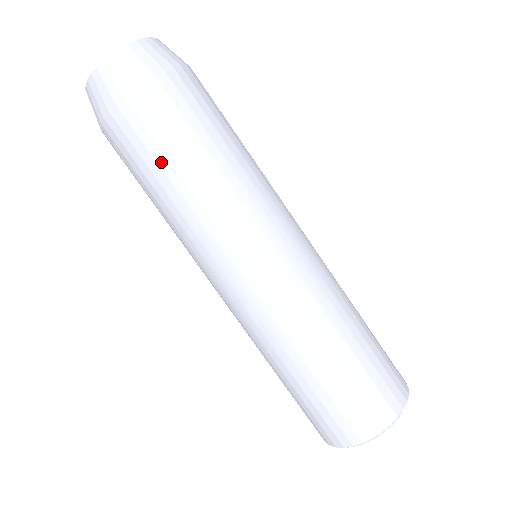
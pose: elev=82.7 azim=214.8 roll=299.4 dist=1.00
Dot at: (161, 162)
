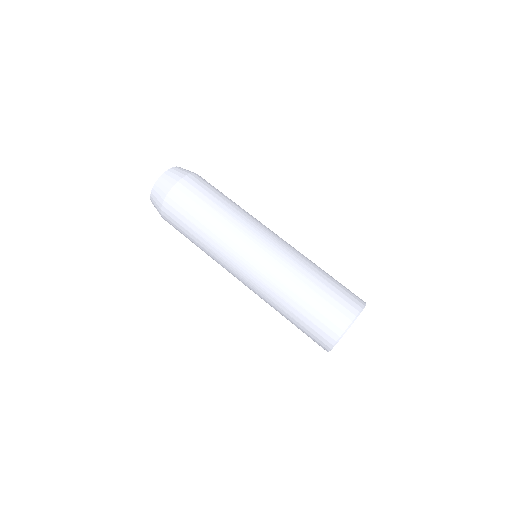
Dot at: (198, 210)
